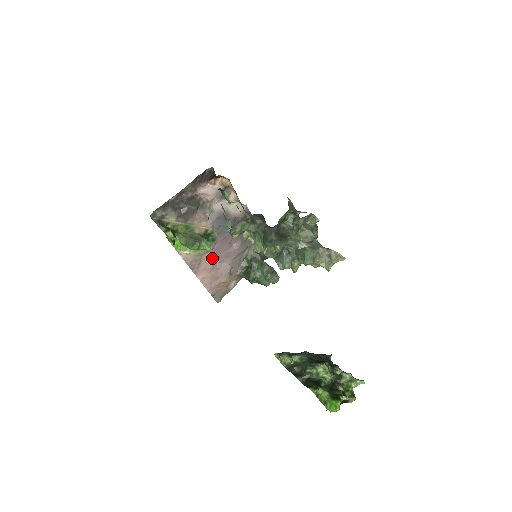
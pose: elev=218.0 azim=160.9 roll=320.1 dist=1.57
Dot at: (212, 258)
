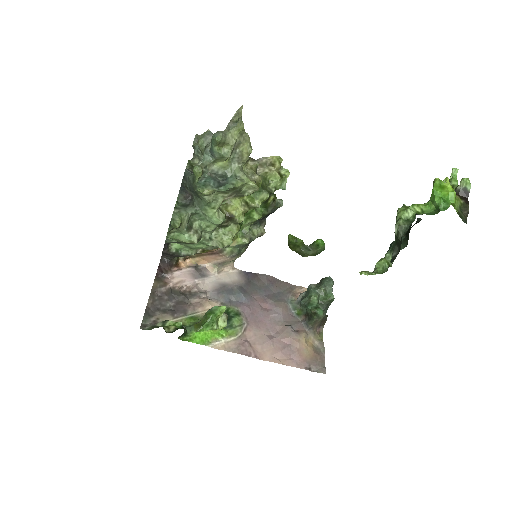
Dot at: (259, 333)
